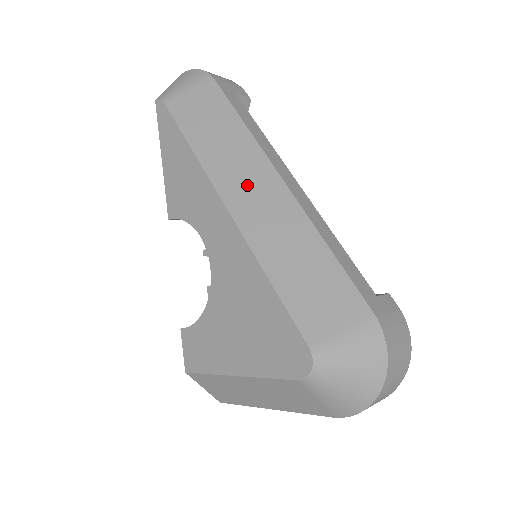
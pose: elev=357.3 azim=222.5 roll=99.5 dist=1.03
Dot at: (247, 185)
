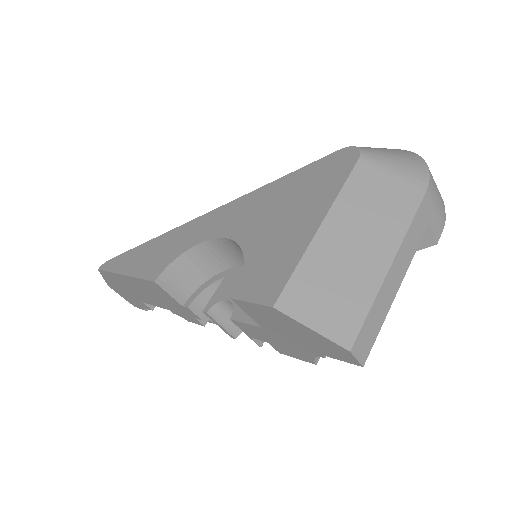
Dot at: occluded
